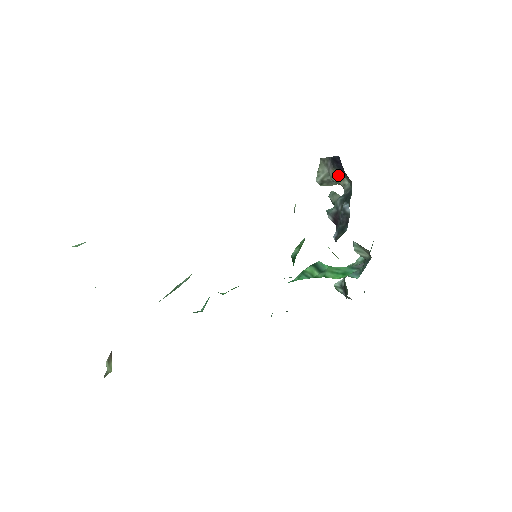
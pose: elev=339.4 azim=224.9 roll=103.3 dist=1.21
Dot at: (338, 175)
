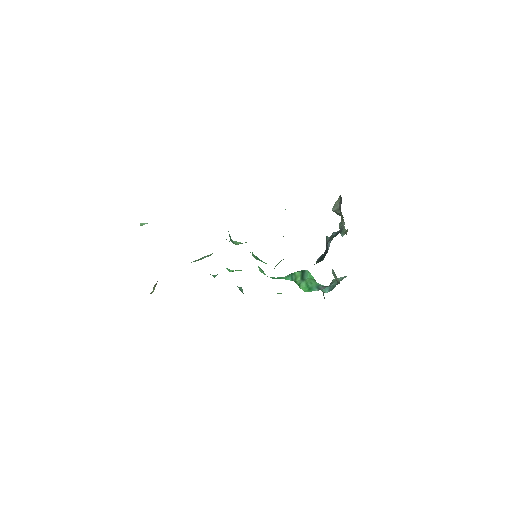
Dot at: (342, 215)
